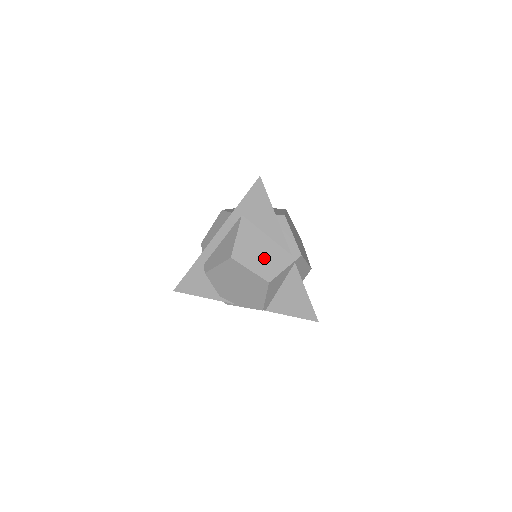
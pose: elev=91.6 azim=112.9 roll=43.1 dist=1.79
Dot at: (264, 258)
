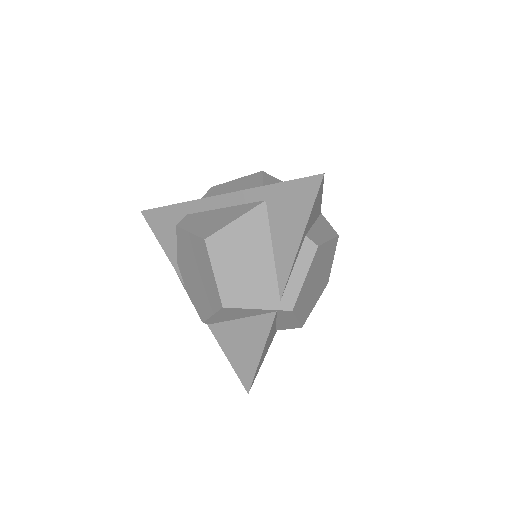
Dot at: (244, 274)
